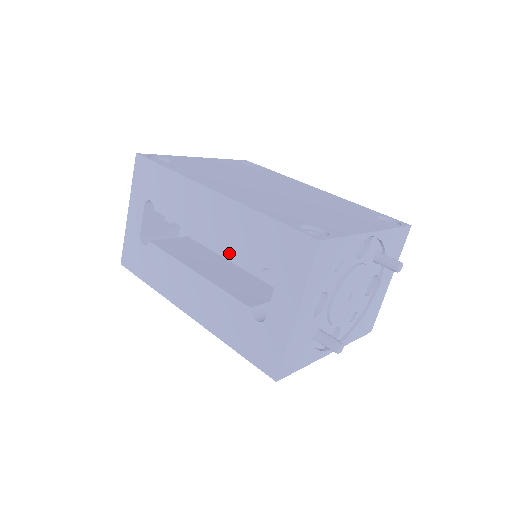
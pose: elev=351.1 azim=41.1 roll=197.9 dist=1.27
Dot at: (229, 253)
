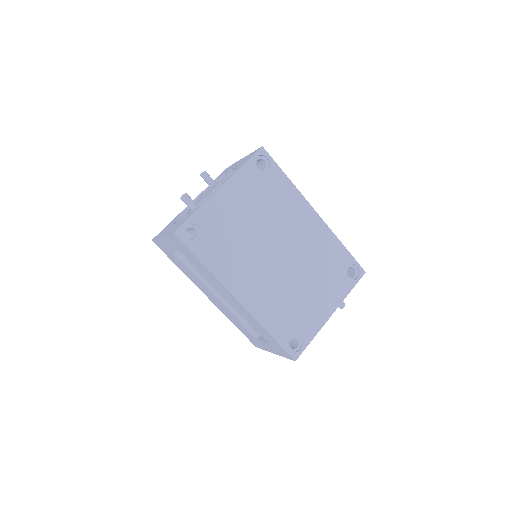
Dot at: occluded
